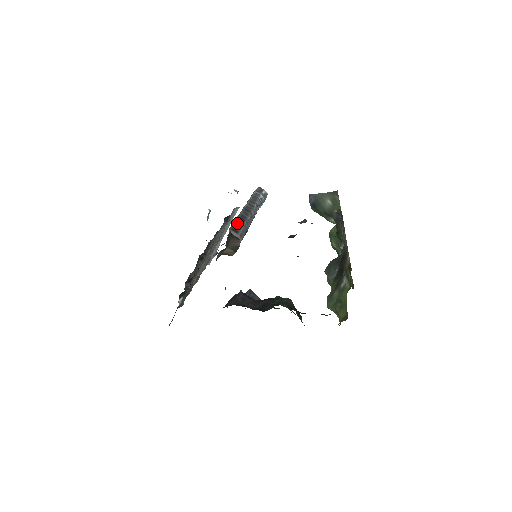
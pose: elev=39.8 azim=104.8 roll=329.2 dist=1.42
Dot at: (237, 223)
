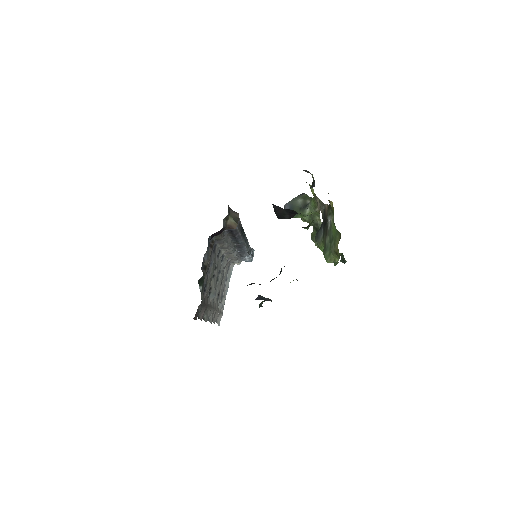
Dot at: occluded
